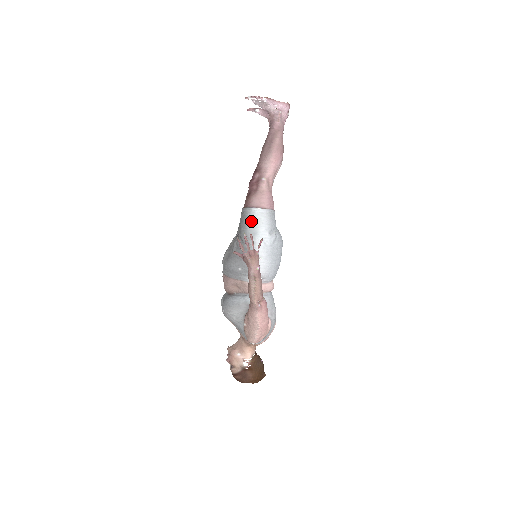
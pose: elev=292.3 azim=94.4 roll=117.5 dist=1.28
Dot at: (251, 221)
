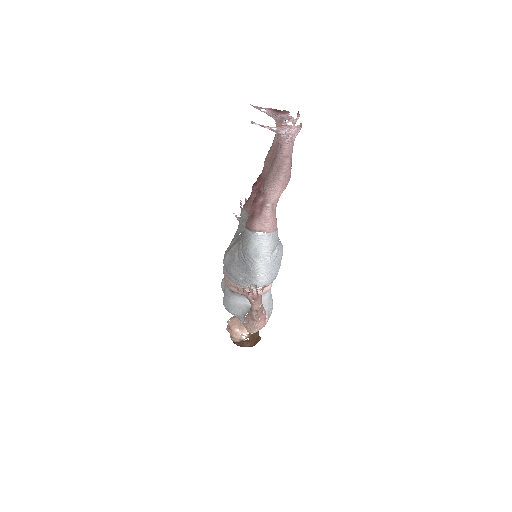
Dot at: (254, 244)
